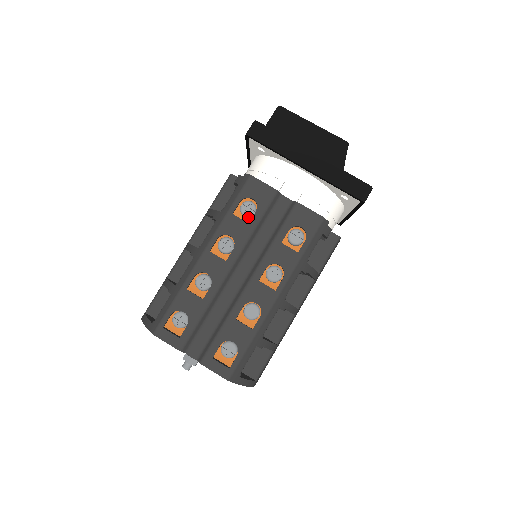
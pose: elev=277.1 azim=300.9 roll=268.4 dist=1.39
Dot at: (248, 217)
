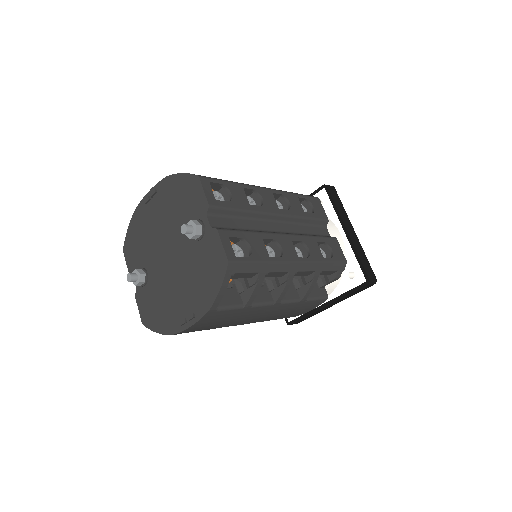
Dot at: occluded
